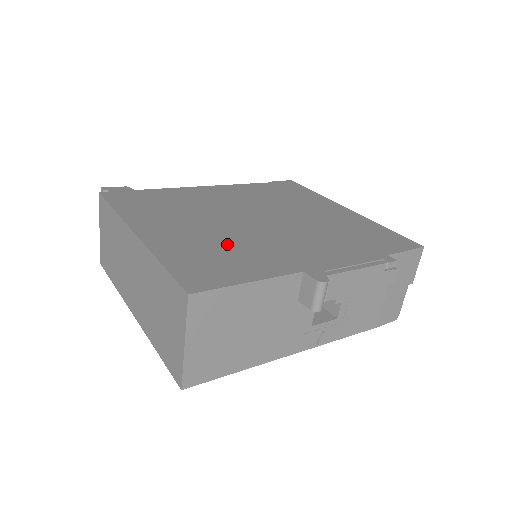
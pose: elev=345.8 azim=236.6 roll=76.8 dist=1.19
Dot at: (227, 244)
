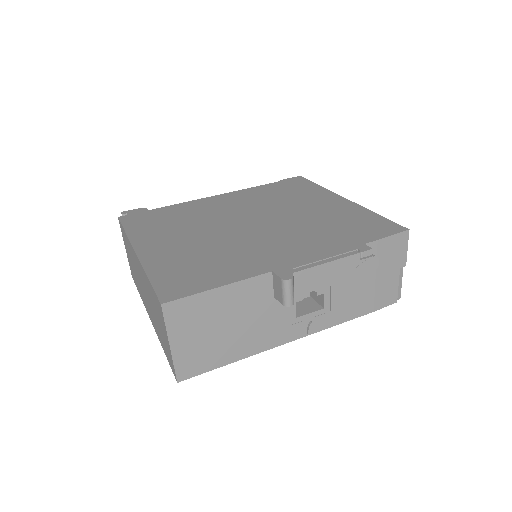
Dot at: (212, 252)
